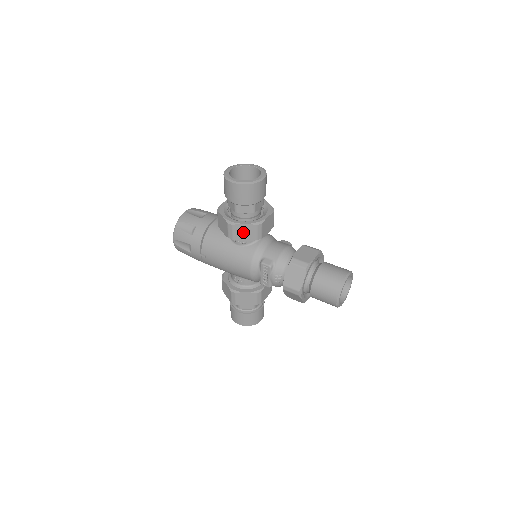
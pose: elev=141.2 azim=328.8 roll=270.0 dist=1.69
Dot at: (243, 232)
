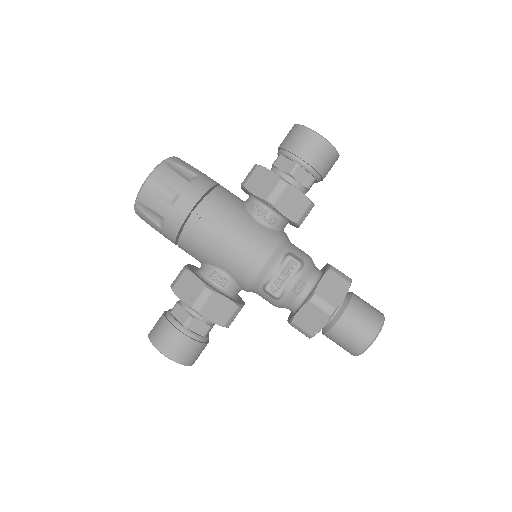
Dot at: (291, 202)
